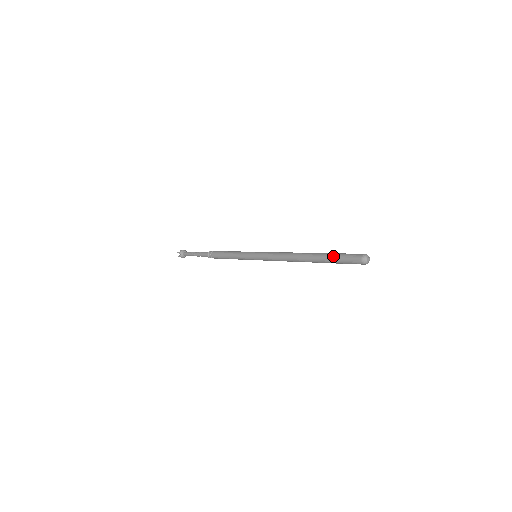
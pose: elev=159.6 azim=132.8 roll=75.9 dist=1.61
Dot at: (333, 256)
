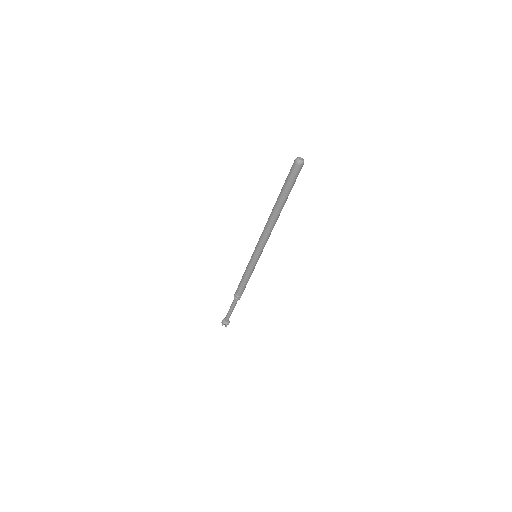
Dot at: occluded
